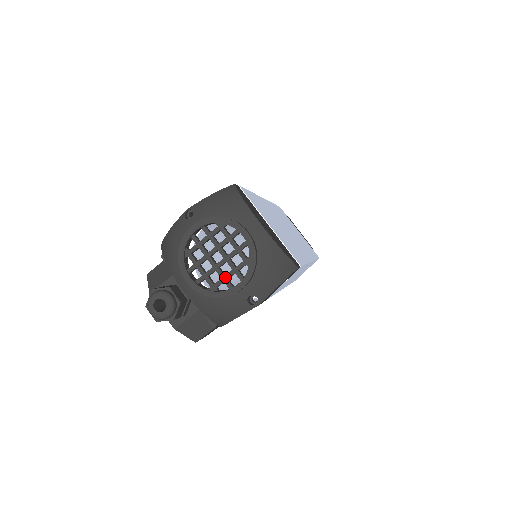
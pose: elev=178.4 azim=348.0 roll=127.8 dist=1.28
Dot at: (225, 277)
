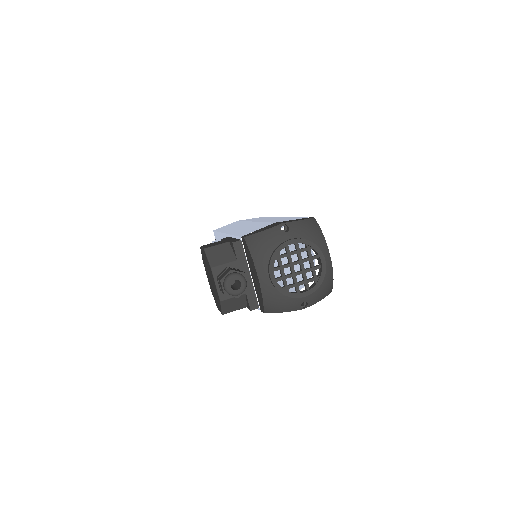
Dot at: (298, 284)
